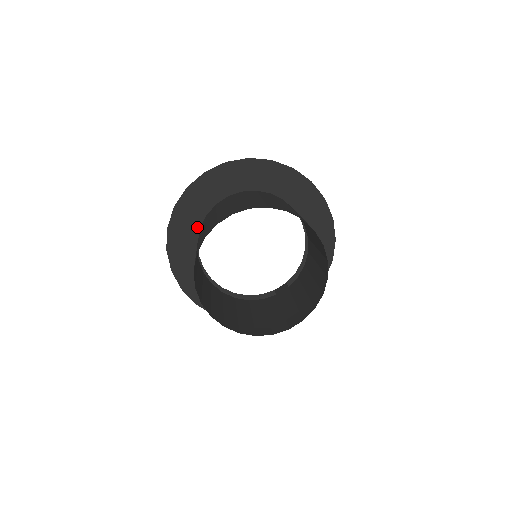
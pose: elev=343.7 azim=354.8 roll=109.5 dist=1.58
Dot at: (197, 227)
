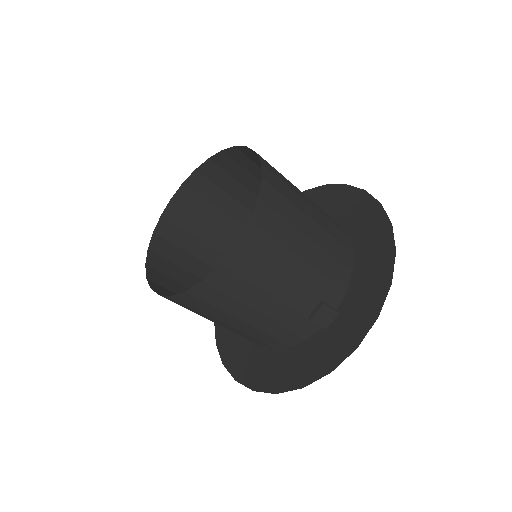
Dot at: occluded
